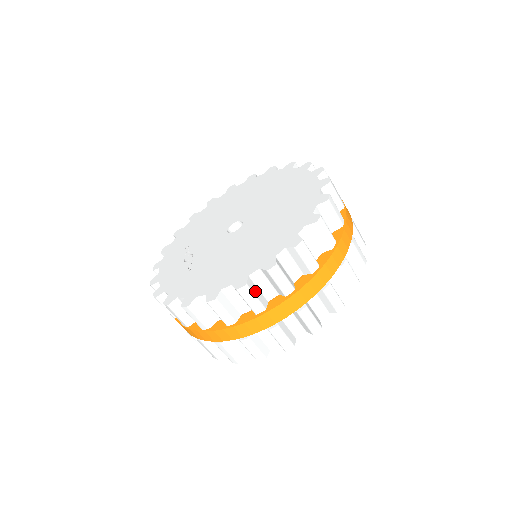
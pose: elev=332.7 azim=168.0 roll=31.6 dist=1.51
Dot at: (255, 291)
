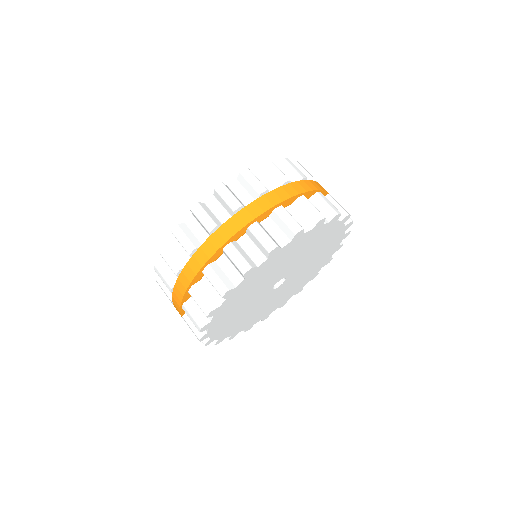
Dot at: (165, 272)
